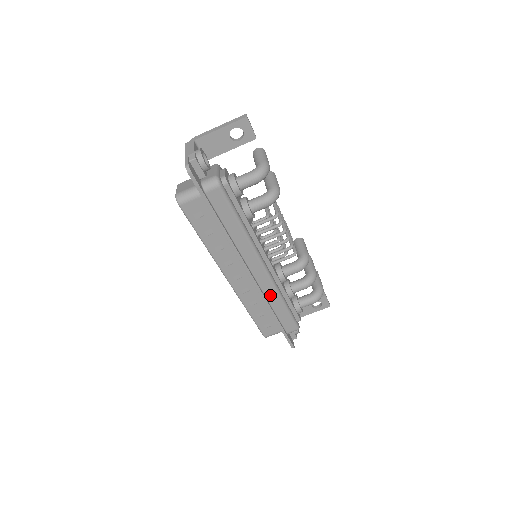
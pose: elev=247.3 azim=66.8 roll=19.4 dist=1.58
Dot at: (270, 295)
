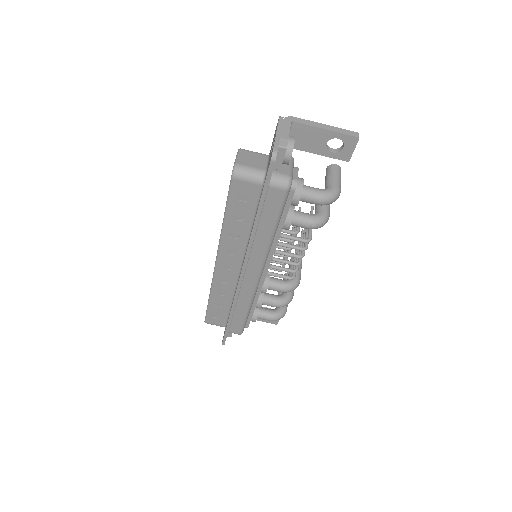
Dot at: (243, 298)
